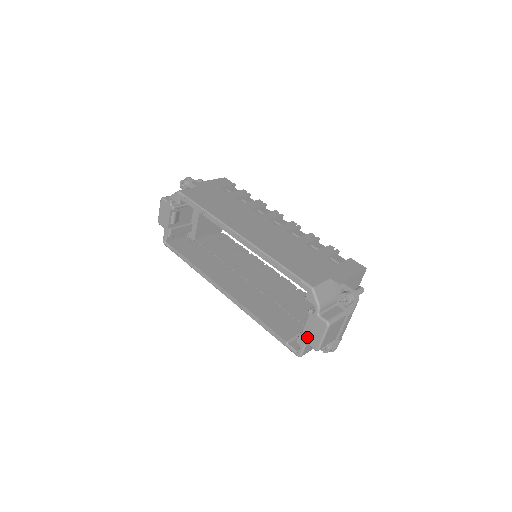
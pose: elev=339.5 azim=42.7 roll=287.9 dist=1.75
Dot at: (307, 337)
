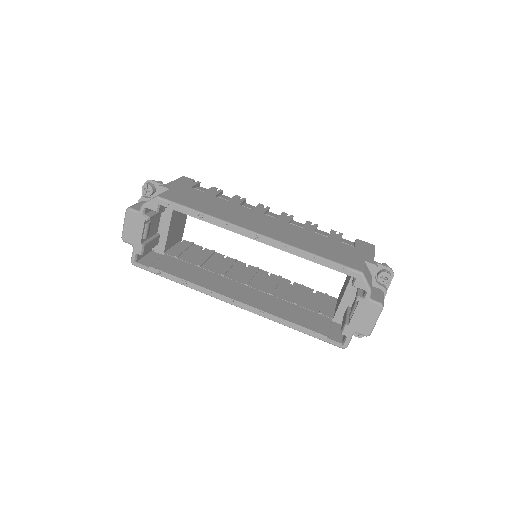
Dot at: (356, 325)
